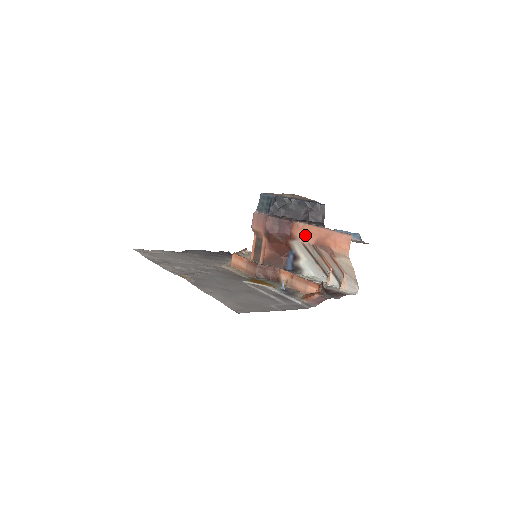
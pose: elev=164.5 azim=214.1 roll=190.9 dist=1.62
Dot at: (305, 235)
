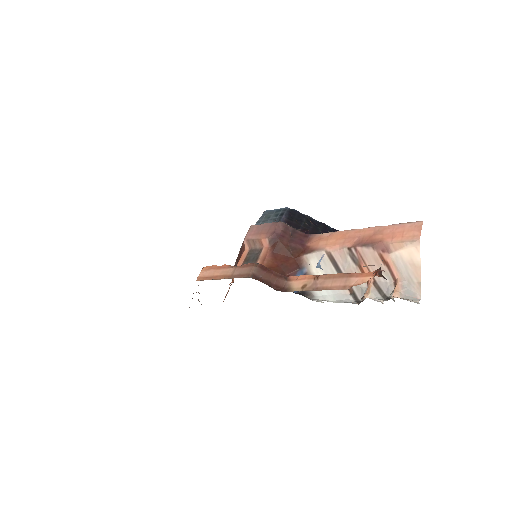
Dot at: (334, 241)
